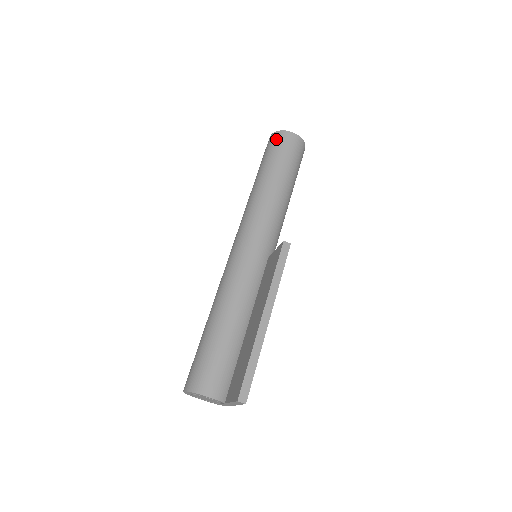
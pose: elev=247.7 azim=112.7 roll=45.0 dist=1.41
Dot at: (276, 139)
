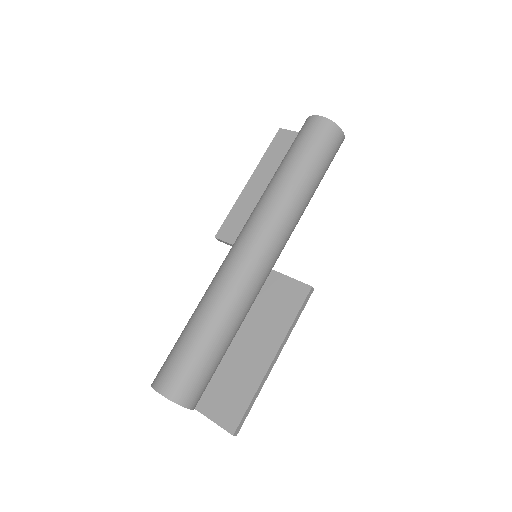
Dot at: (329, 133)
